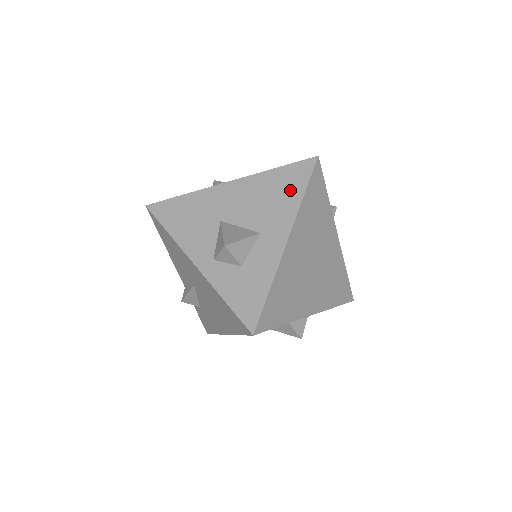
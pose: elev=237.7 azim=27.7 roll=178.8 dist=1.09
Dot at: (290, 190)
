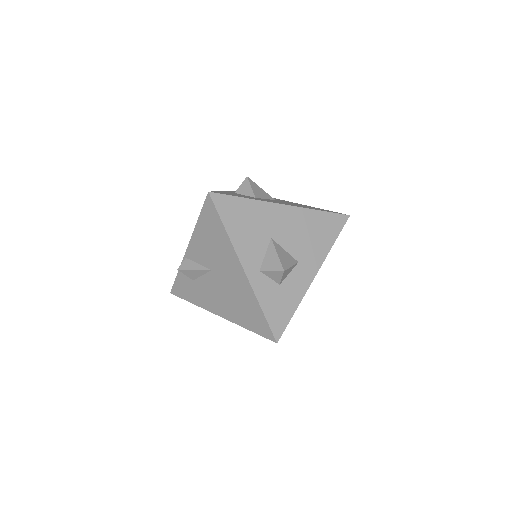
Dot at: (326, 235)
